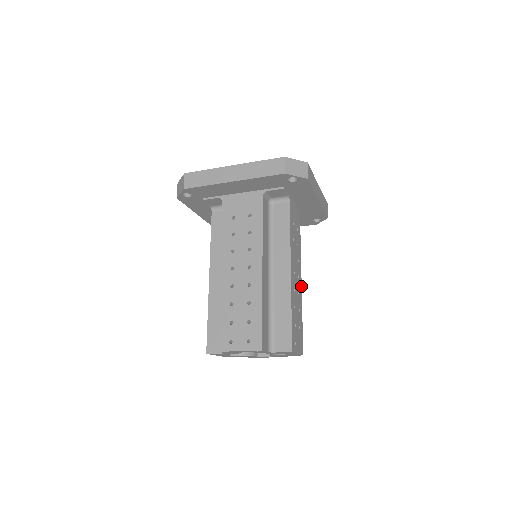
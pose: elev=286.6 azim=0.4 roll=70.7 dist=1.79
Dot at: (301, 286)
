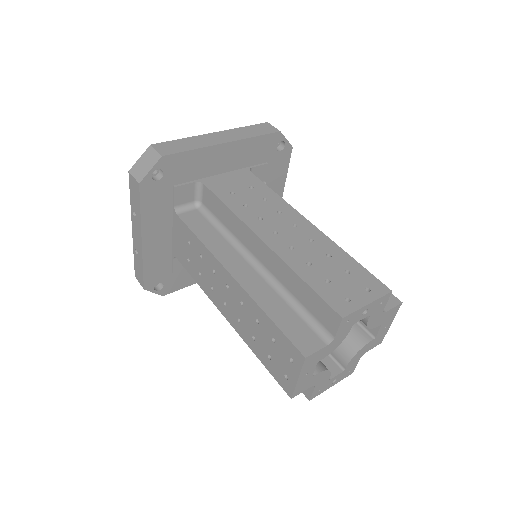
Dot at: occluded
